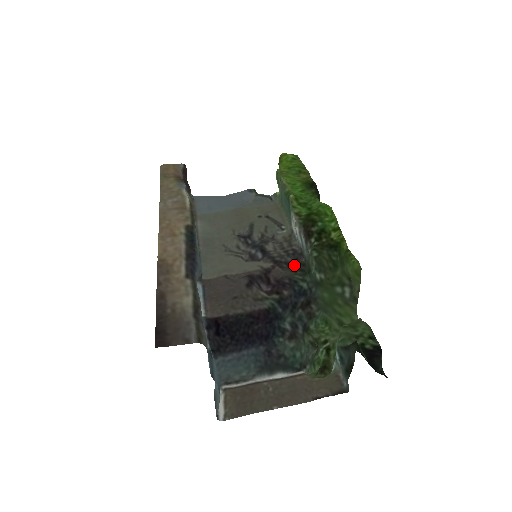
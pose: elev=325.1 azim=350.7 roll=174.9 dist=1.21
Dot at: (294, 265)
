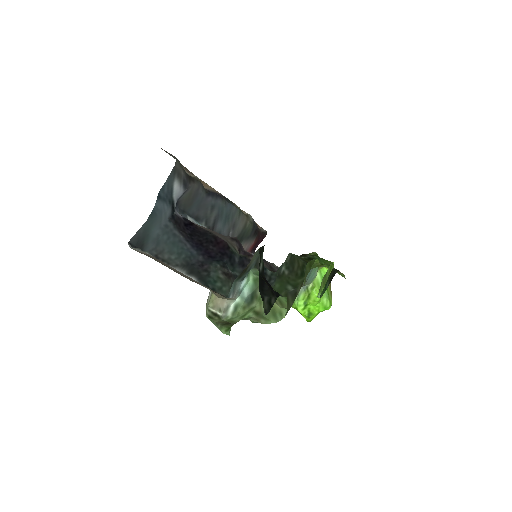
Dot at: (275, 270)
